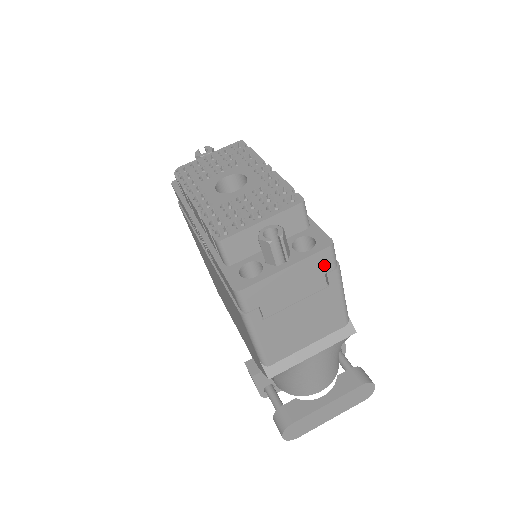
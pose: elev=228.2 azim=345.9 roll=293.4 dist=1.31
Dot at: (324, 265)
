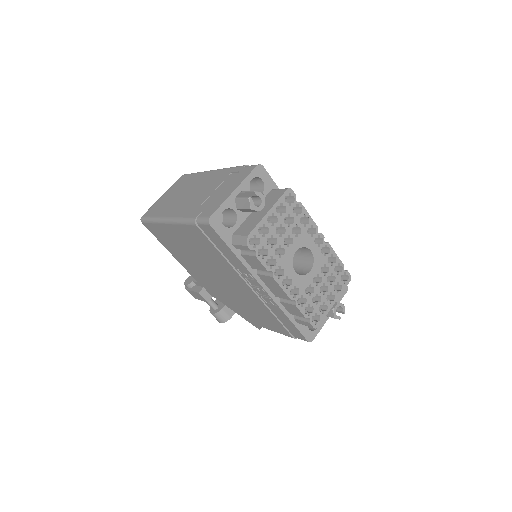
Dot at: occluded
